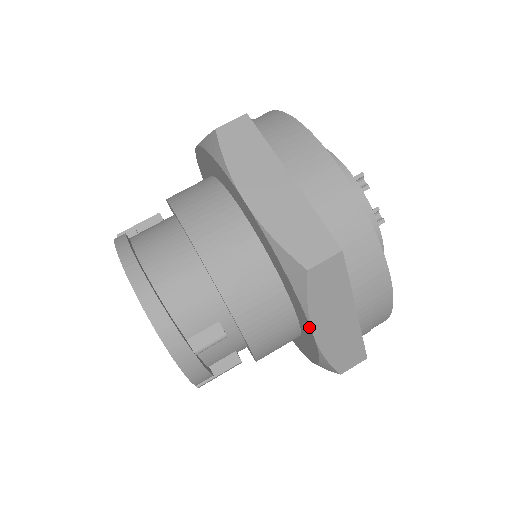
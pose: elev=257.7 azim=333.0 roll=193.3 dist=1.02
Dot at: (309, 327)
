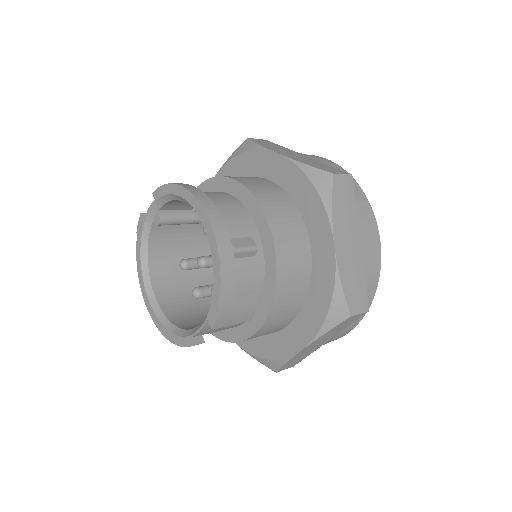
Dot at: (330, 237)
